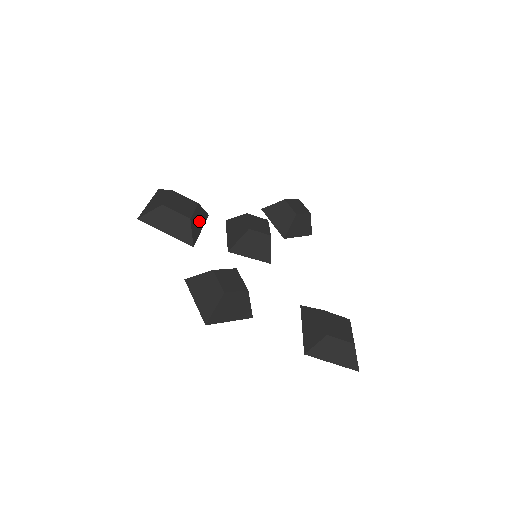
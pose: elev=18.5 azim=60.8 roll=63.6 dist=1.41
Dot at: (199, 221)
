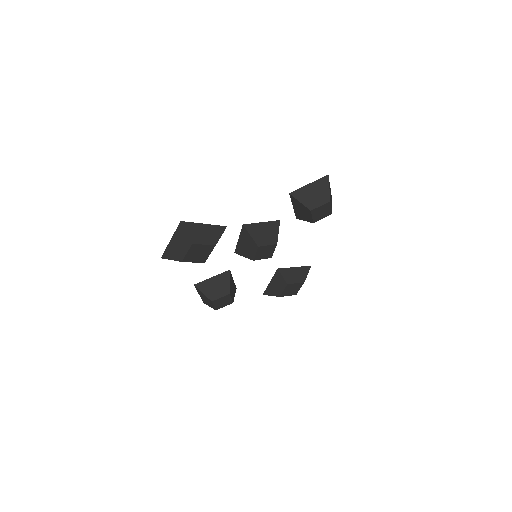
Dot at: occluded
